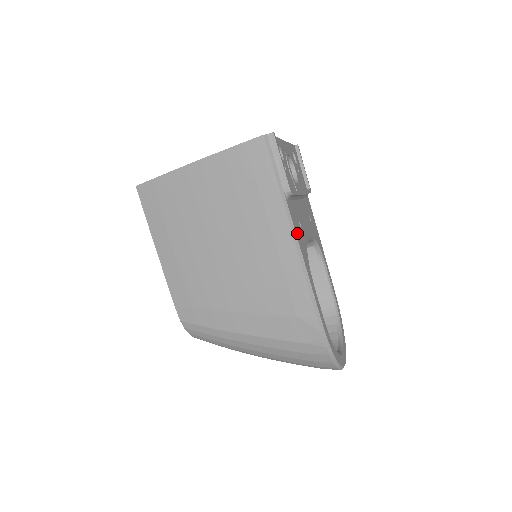
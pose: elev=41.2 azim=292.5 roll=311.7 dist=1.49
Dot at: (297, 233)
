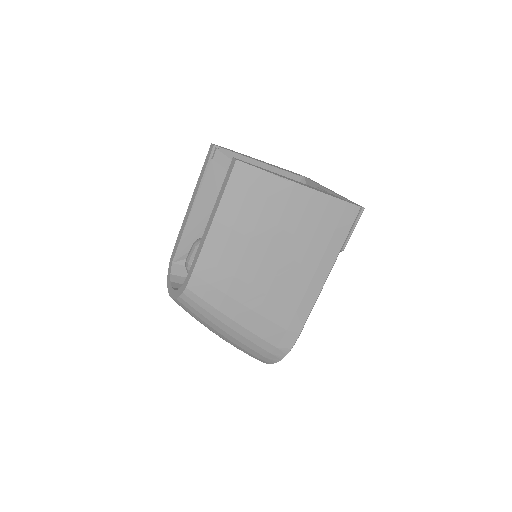
Dot at: occluded
